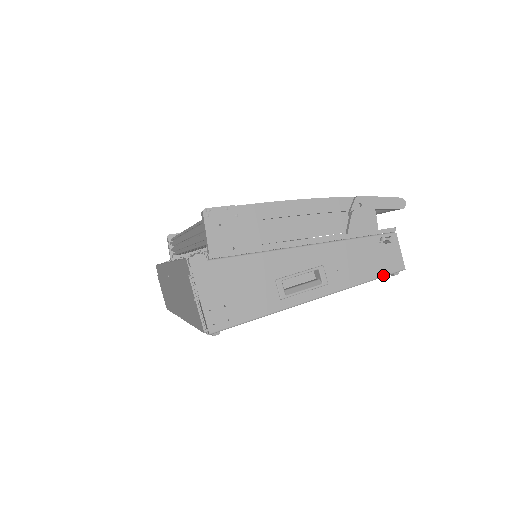
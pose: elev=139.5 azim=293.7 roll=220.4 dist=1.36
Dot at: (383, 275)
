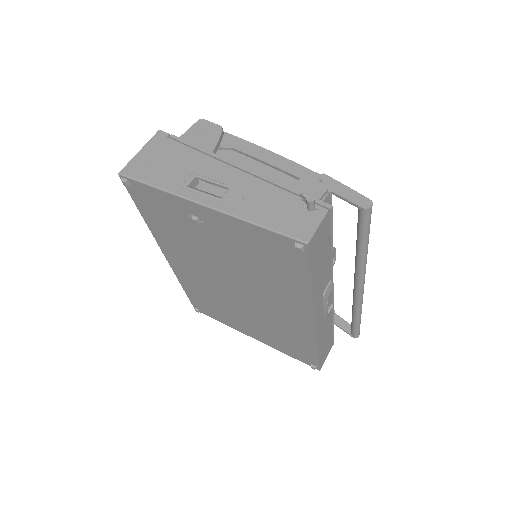
Dot at: (280, 231)
